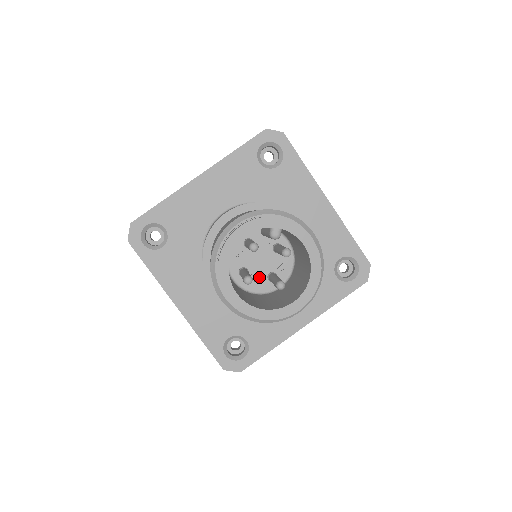
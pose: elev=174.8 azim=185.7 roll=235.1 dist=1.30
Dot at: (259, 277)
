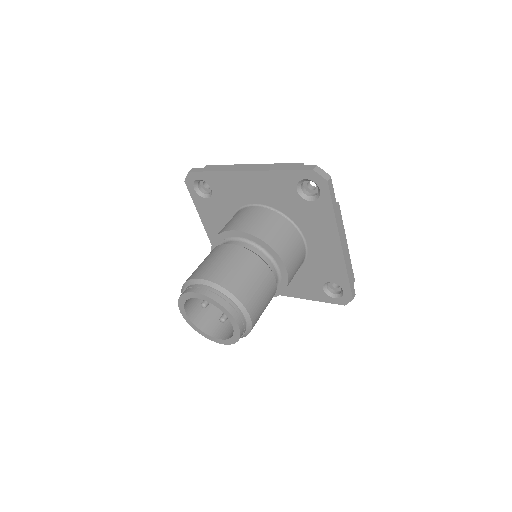
Dot at: occluded
